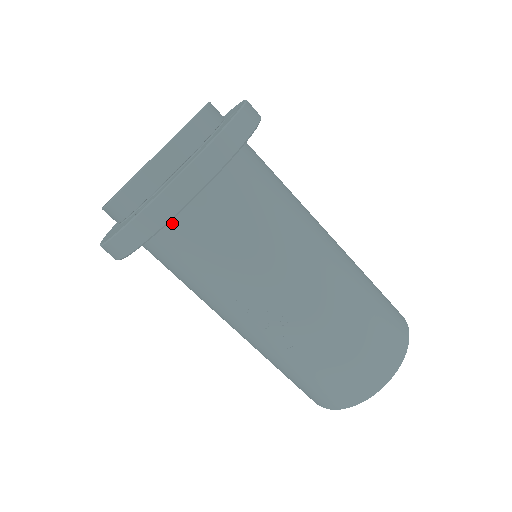
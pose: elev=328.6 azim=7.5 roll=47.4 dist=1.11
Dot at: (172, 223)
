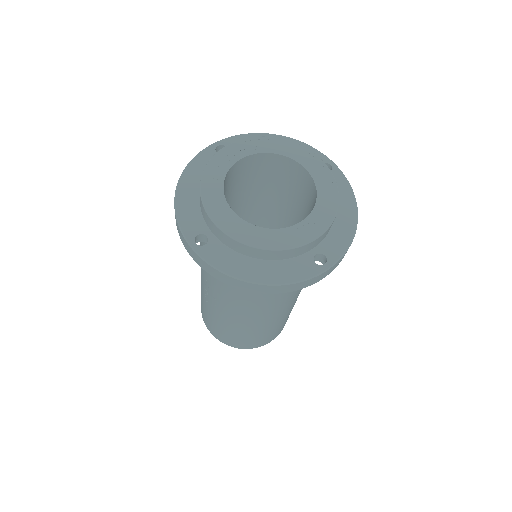
Dot at: occluded
